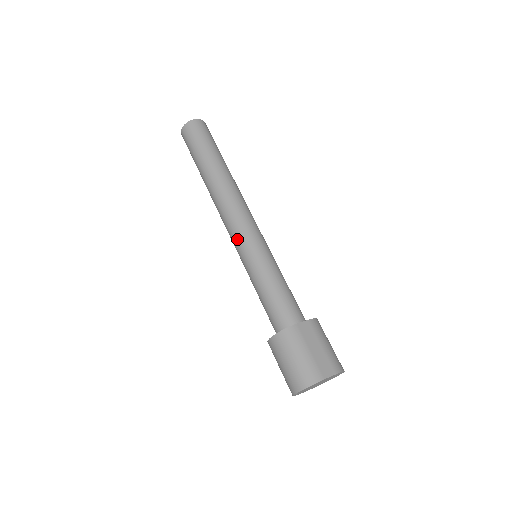
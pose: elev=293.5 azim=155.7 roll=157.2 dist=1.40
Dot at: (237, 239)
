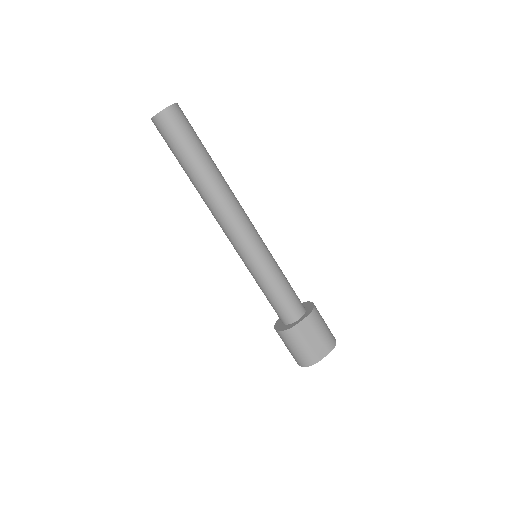
Dot at: (237, 249)
